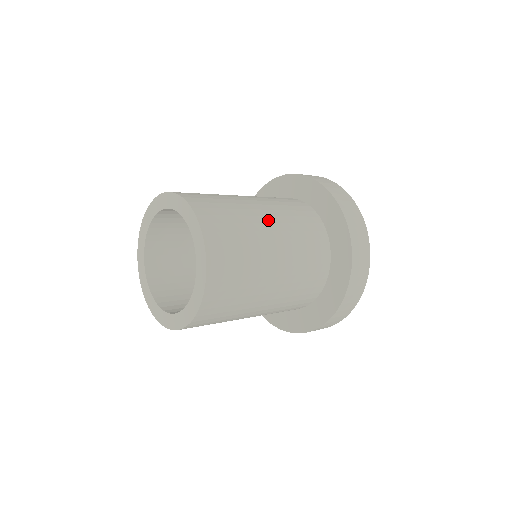
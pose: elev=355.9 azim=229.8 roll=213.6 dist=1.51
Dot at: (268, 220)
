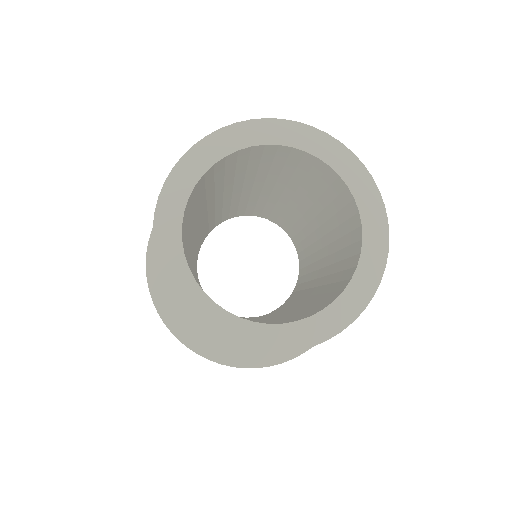
Dot at: occluded
